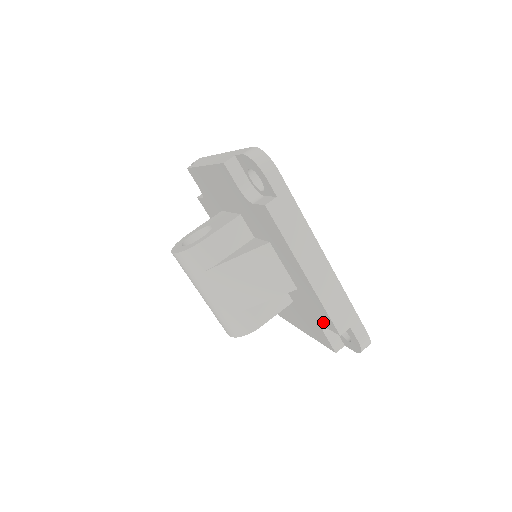
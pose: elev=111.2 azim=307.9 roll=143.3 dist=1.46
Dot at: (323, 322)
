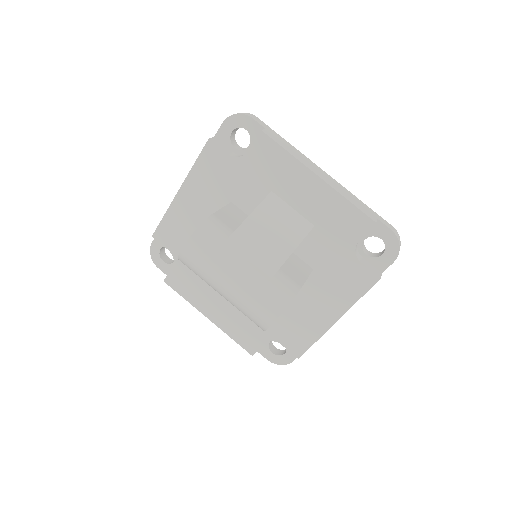
Dot at: (353, 235)
